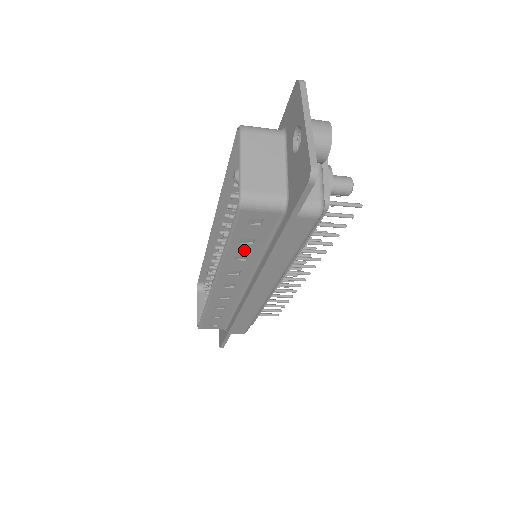
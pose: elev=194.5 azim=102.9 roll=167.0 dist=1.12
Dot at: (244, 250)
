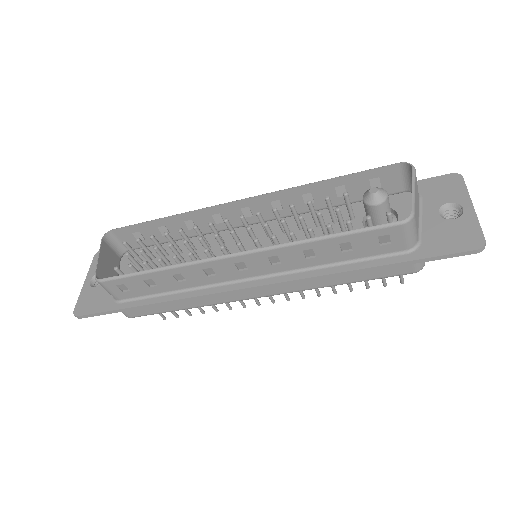
Dot at: (327, 251)
